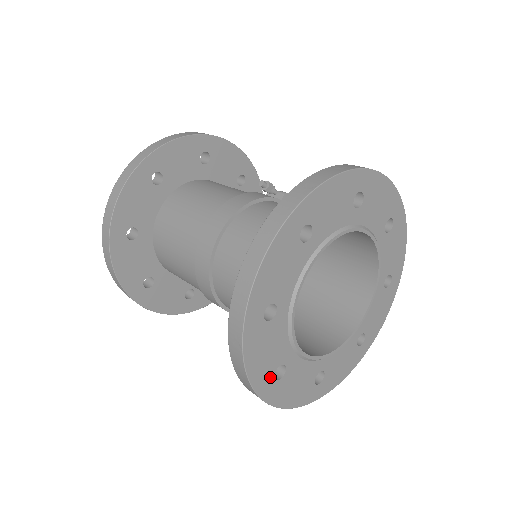
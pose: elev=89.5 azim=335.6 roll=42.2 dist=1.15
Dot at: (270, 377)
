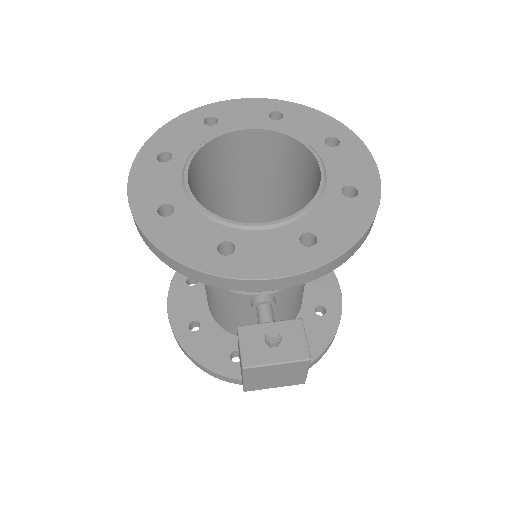
Dot at: (159, 151)
